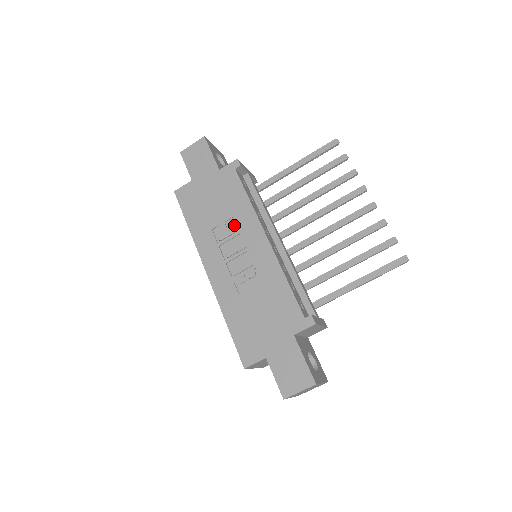
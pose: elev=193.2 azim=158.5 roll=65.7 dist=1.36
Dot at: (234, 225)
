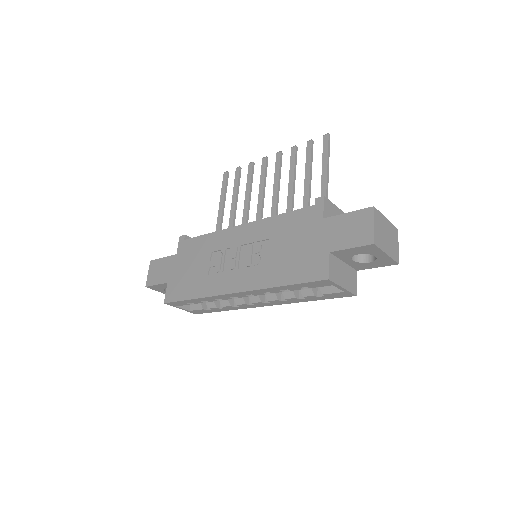
Dot at: (217, 254)
